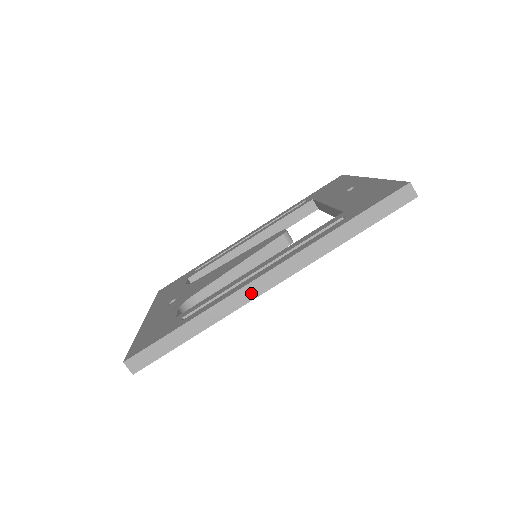
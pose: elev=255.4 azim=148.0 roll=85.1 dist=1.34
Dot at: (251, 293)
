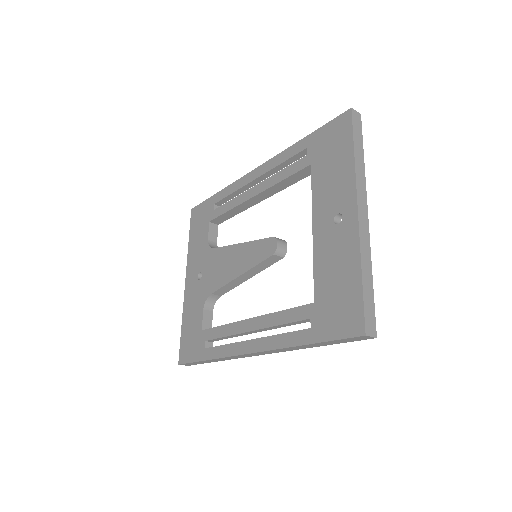
Dot at: (245, 356)
